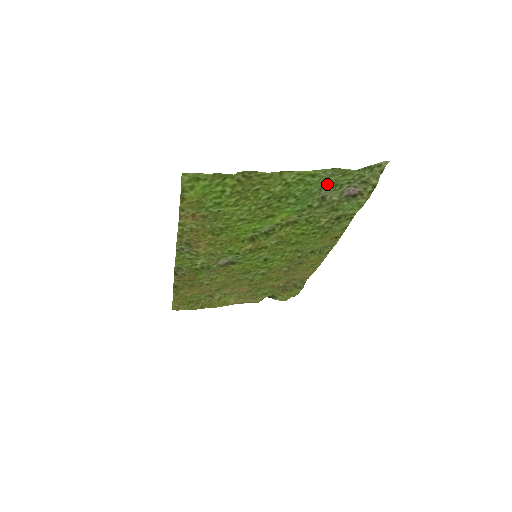
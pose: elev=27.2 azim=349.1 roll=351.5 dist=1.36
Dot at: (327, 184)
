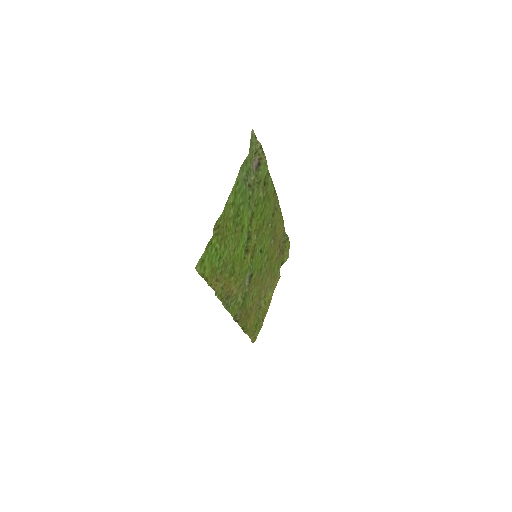
Dot at: (244, 178)
